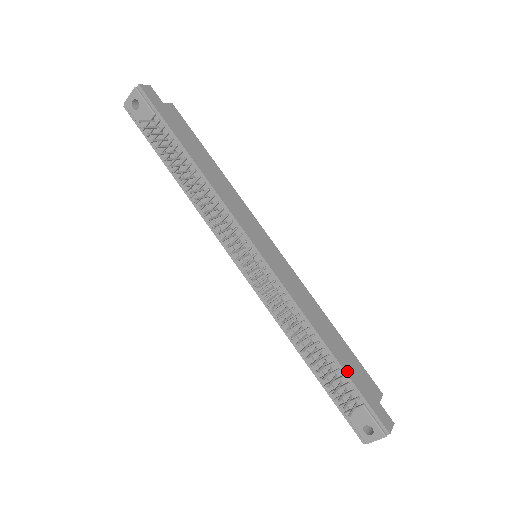
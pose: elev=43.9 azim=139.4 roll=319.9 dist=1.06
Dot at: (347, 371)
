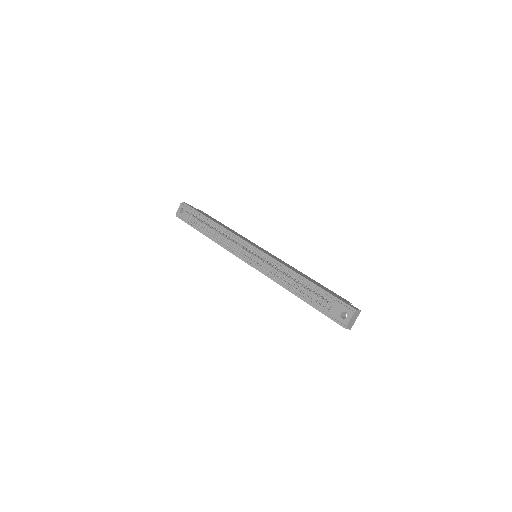
Dot at: (320, 287)
